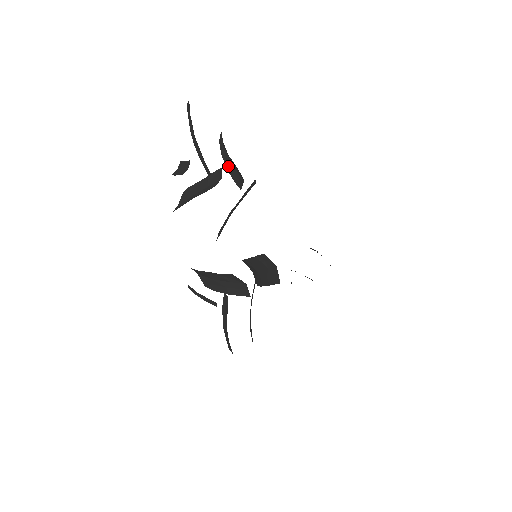
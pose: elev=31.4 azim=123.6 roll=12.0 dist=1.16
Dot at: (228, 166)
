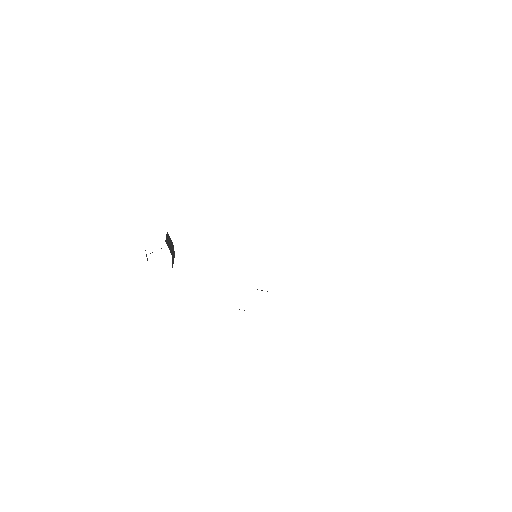
Dot at: occluded
